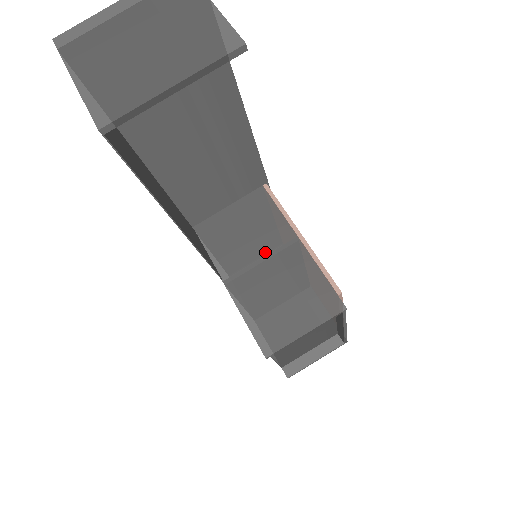
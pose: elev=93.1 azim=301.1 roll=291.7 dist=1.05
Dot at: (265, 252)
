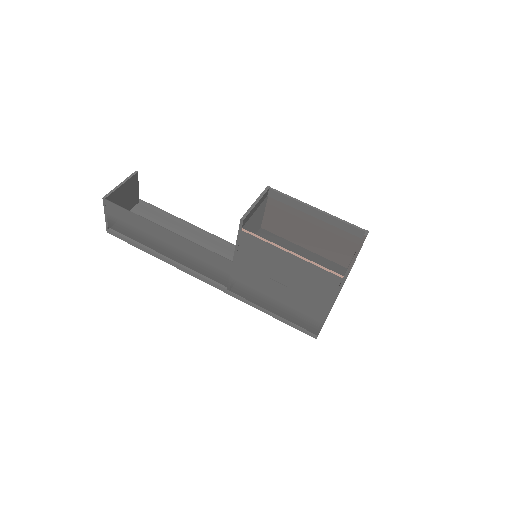
Dot at: occluded
